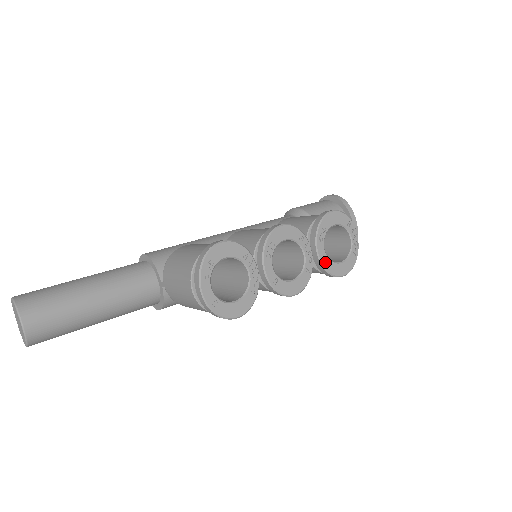
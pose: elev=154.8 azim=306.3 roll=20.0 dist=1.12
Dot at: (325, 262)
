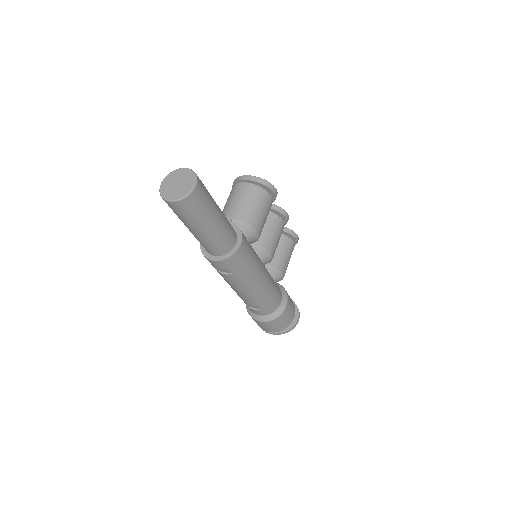
Dot at: (284, 228)
